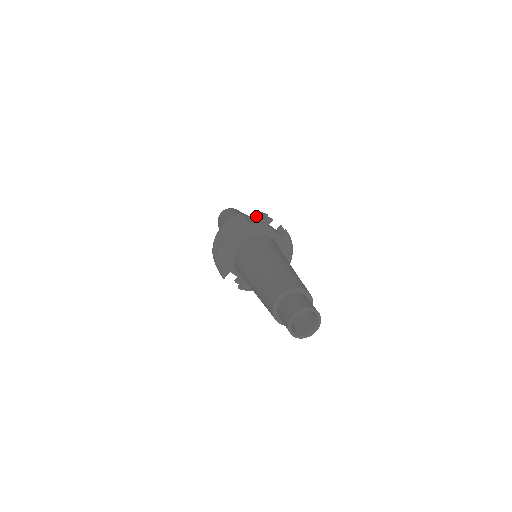
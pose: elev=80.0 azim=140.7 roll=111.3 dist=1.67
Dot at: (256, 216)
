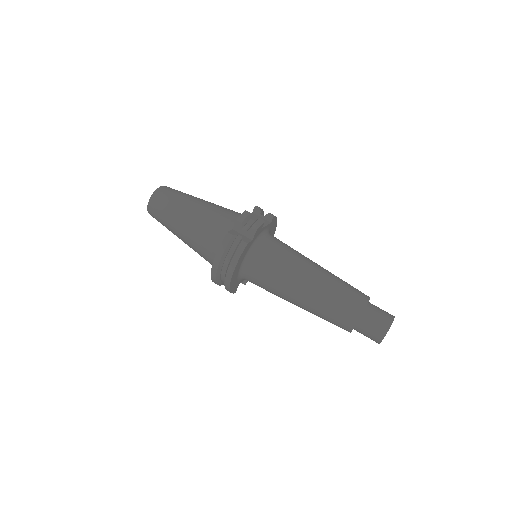
Dot at: (243, 225)
